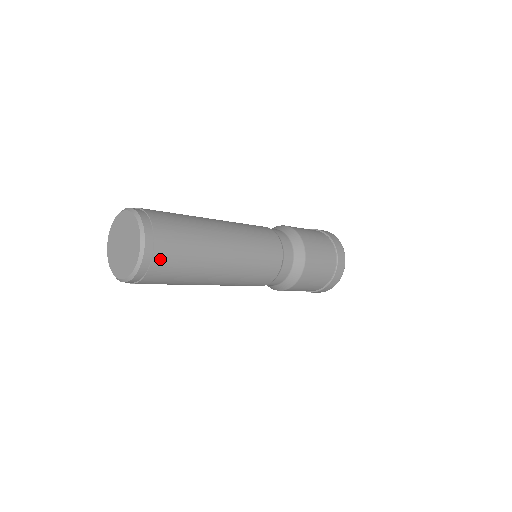
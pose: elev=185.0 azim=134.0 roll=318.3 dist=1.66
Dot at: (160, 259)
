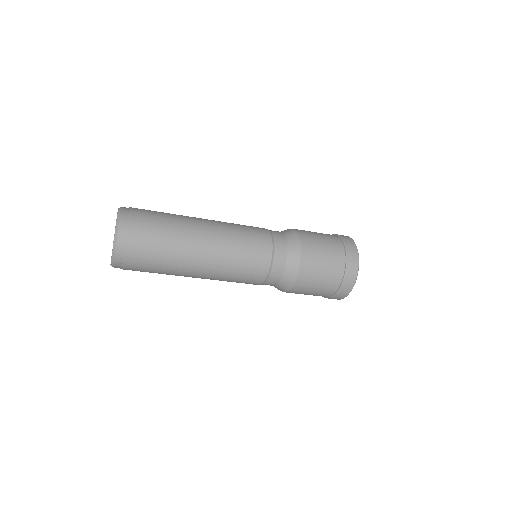
Dot at: (132, 246)
